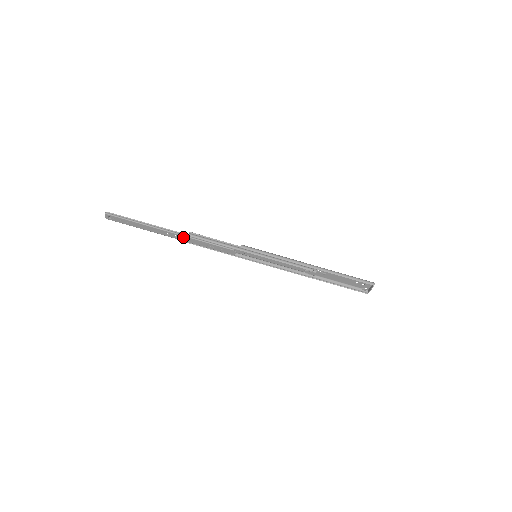
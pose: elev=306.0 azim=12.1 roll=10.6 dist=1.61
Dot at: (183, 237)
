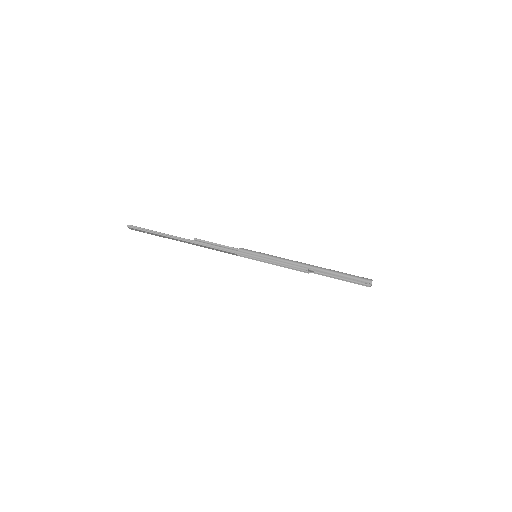
Dot at: (190, 243)
